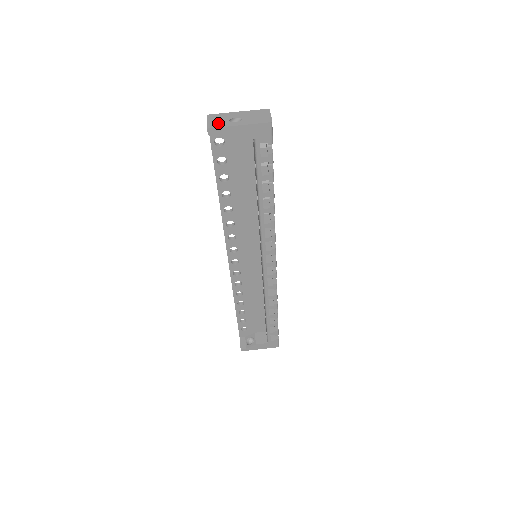
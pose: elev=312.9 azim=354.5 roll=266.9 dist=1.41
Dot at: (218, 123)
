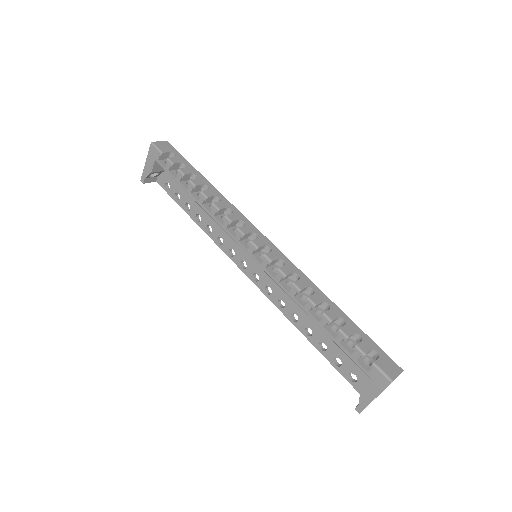
Dot at: occluded
